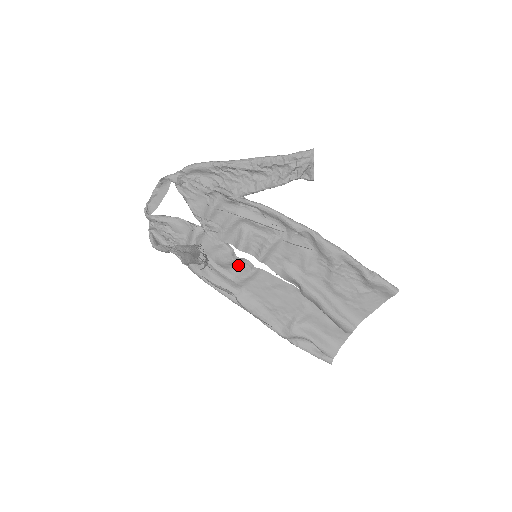
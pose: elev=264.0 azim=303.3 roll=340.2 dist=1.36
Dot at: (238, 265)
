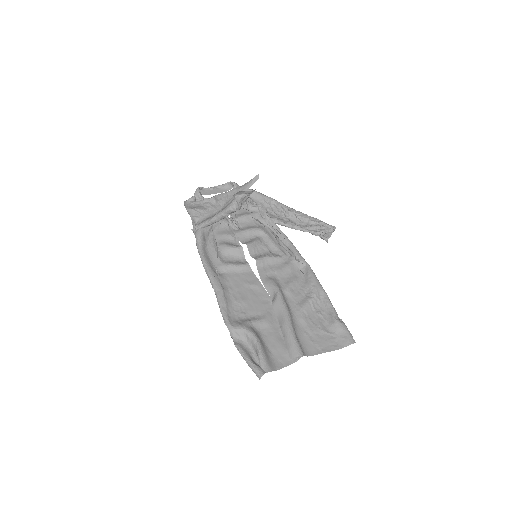
Dot at: (234, 257)
